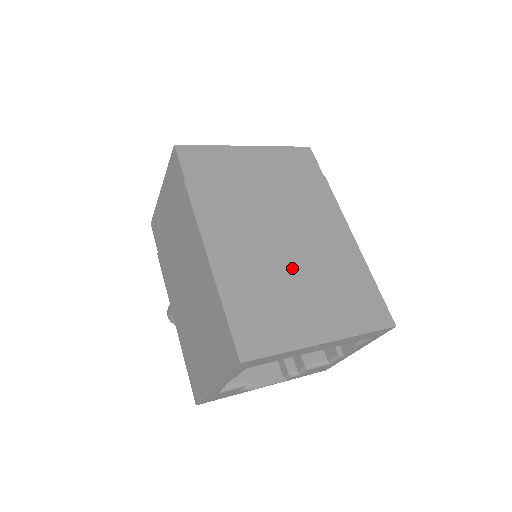
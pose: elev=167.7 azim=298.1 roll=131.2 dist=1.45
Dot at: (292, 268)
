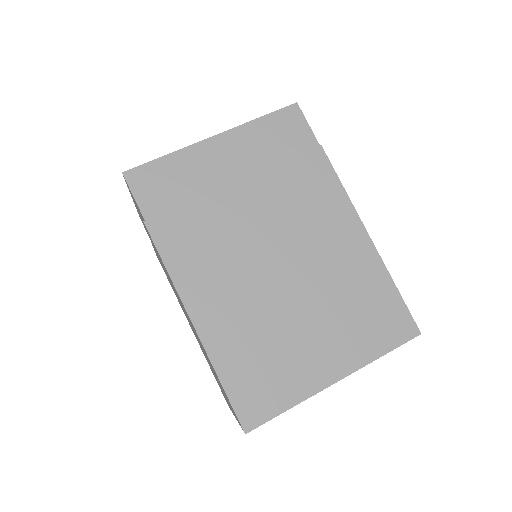
Dot at: (290, 299)
